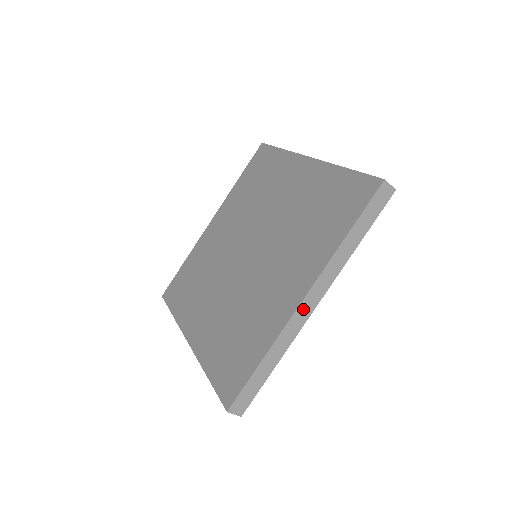
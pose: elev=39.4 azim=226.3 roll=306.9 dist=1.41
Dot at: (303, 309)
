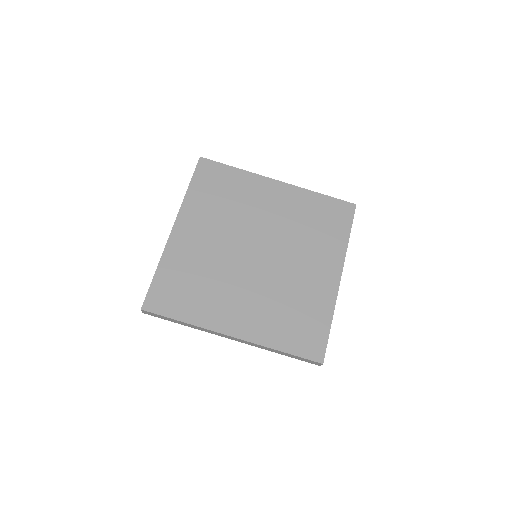
Dot at: (338, 285)
